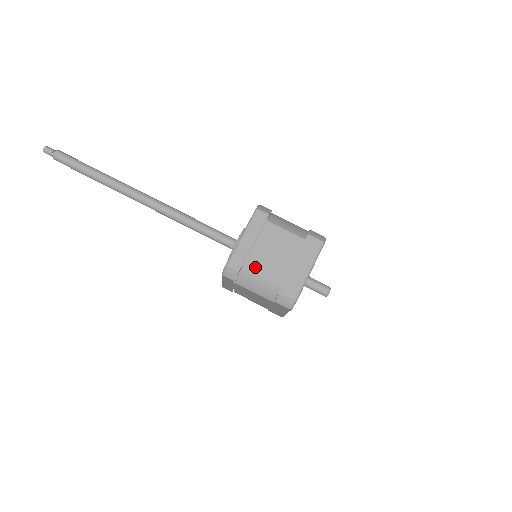
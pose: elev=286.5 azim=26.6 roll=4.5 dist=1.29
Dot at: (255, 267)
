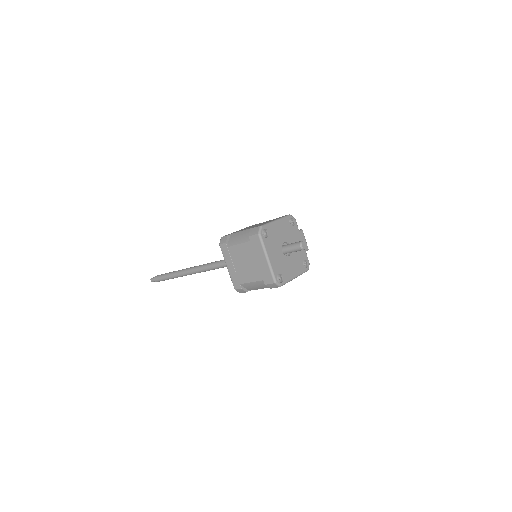
Dot at: (245, 280)
